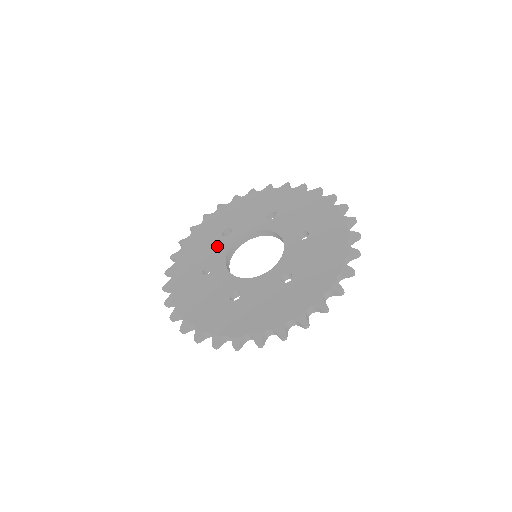
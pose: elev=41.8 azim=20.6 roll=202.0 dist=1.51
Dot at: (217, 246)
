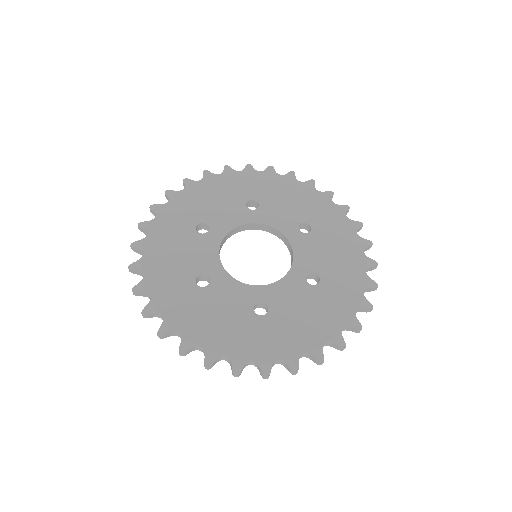
Dot at: (199, 248)
